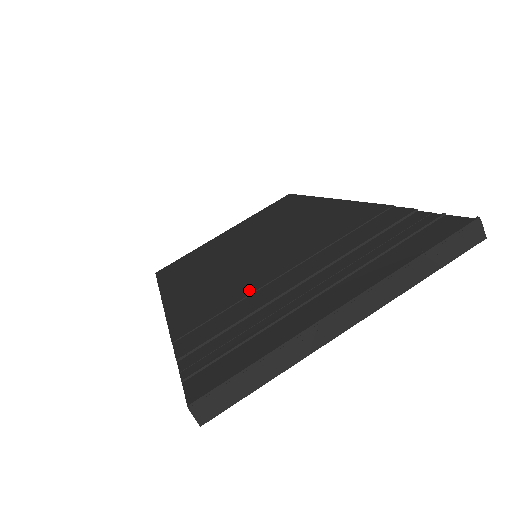
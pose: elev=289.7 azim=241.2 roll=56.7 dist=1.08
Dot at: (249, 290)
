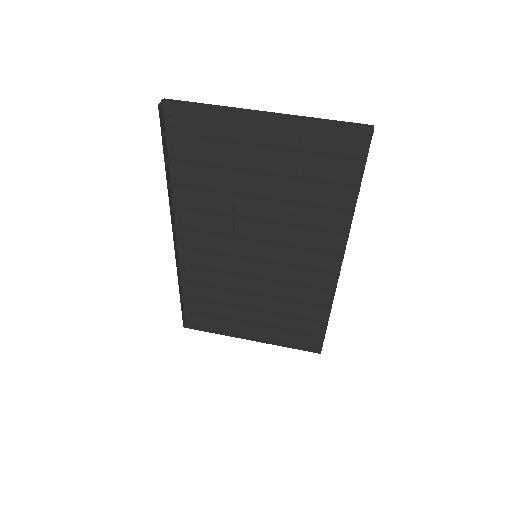
Dot at: occluded
